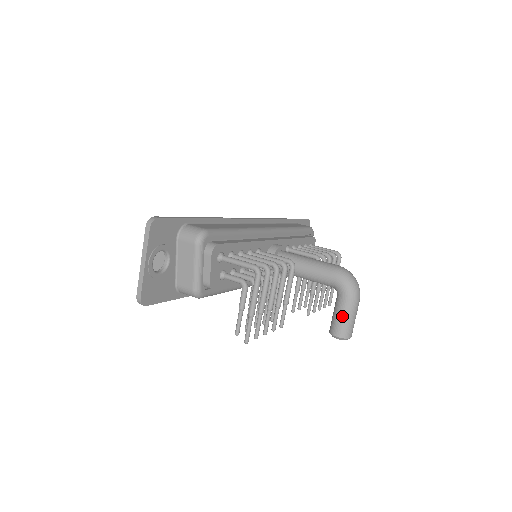
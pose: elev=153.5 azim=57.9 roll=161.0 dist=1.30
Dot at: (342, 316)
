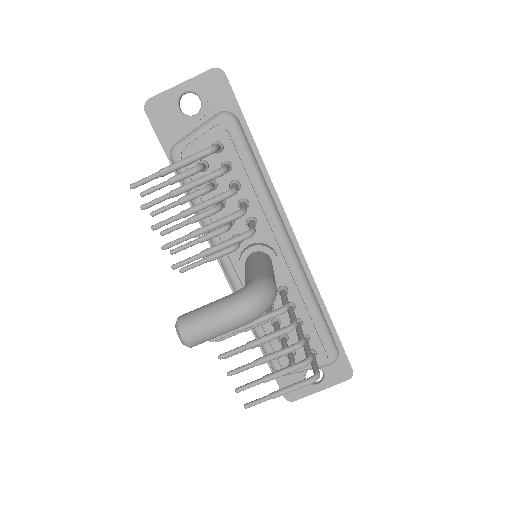
Dot at: (207, 305)
